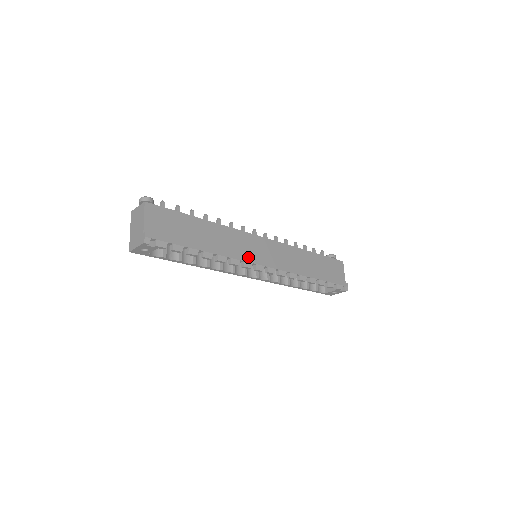
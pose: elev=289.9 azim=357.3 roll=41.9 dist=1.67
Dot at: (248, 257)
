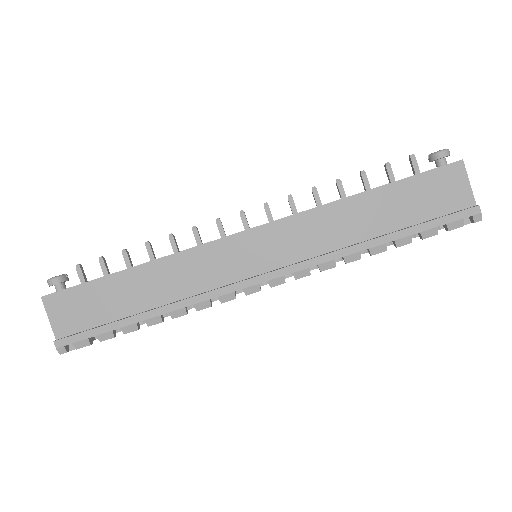
Dot at: (227, 281)
